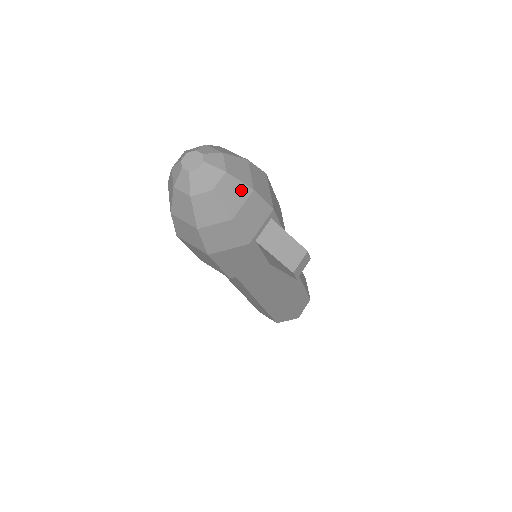
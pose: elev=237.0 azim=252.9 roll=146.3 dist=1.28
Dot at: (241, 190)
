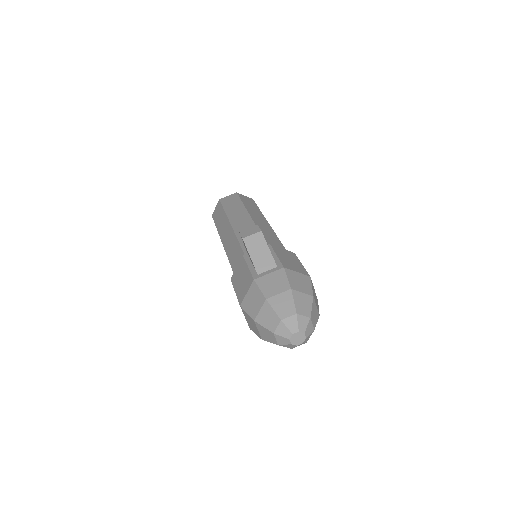
Dot at: occluded
